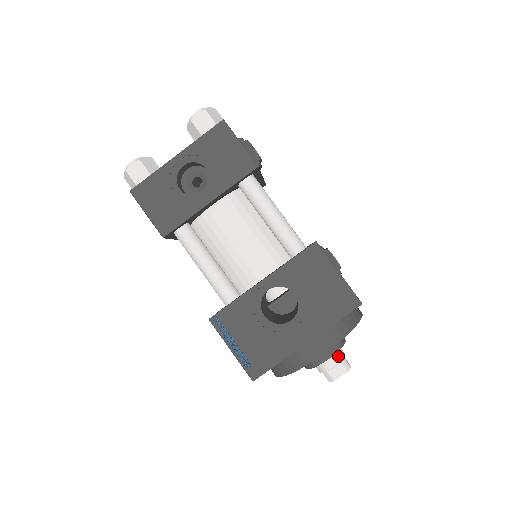
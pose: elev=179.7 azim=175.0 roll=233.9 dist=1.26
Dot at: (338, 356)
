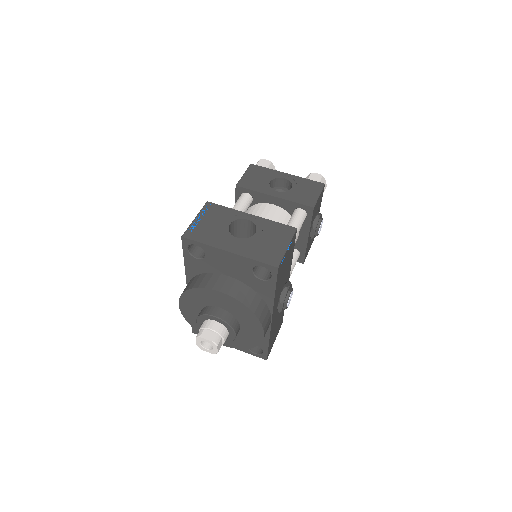
Dot at: (221, 330)
